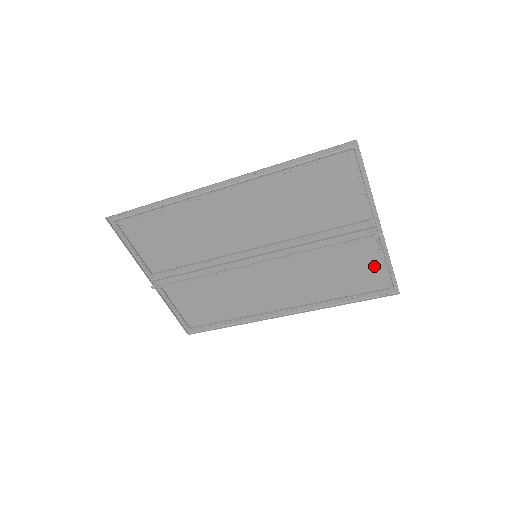
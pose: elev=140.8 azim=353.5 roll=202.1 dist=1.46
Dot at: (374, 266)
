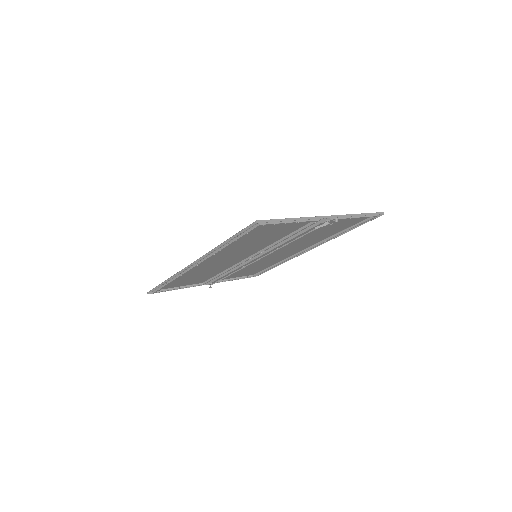
Dot at: (347, 220)
